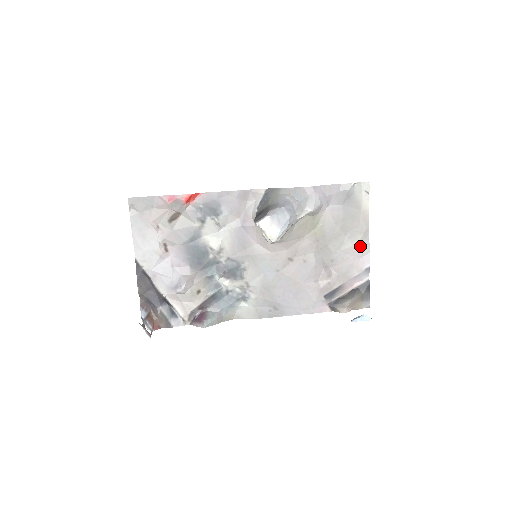
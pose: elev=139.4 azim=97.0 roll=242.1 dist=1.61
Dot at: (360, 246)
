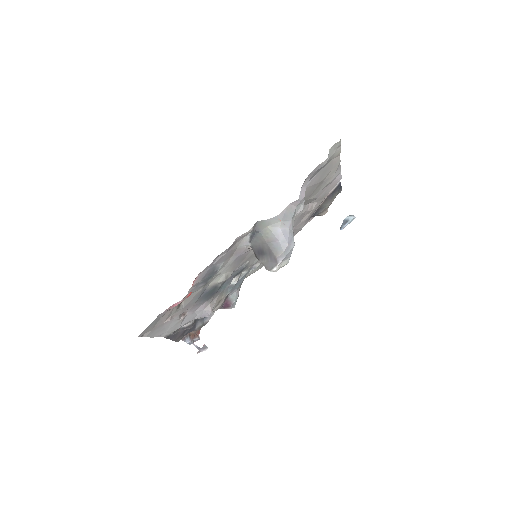
Dot at: (334, 177)
